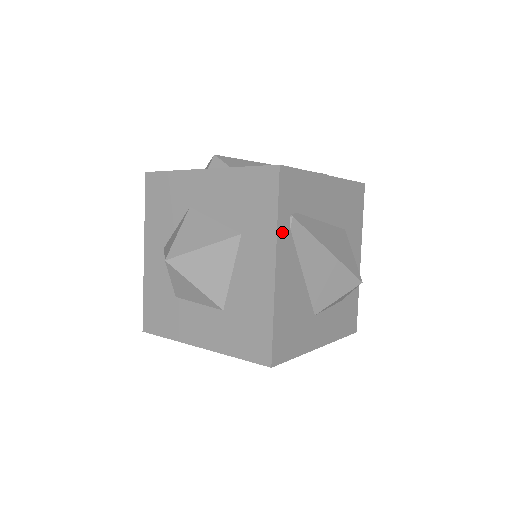
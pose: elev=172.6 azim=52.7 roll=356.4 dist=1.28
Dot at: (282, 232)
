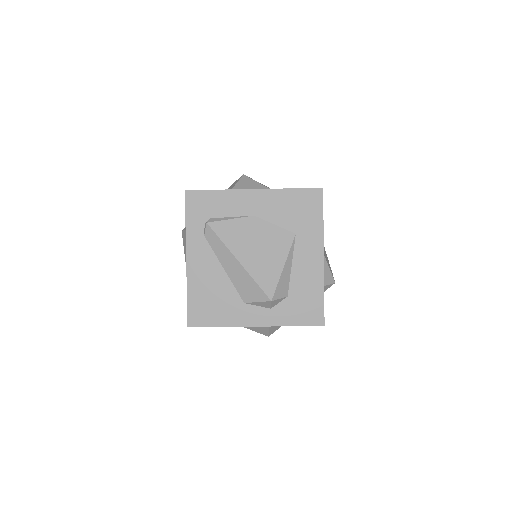
Dot at: occluded
